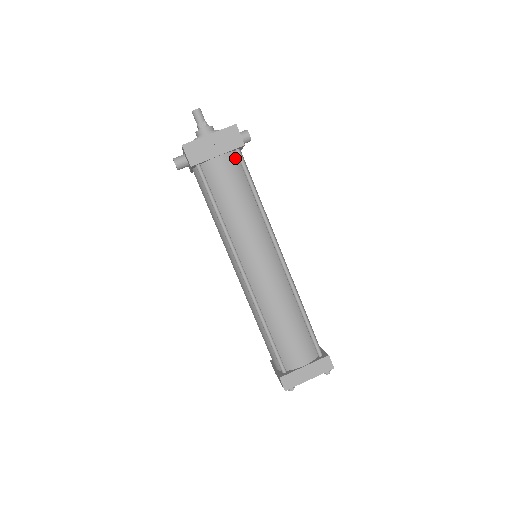
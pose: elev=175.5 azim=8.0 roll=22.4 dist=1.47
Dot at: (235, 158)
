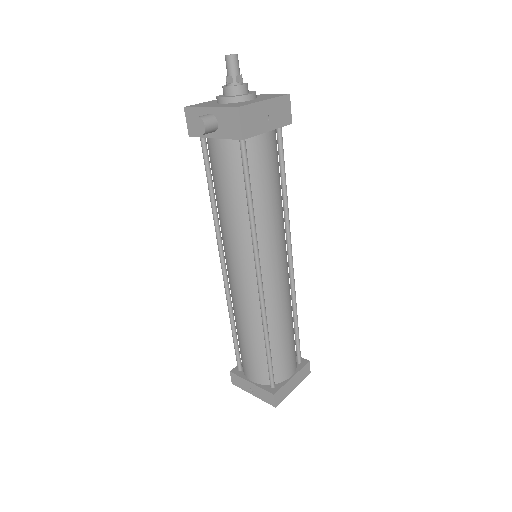
Dot at: occluded
